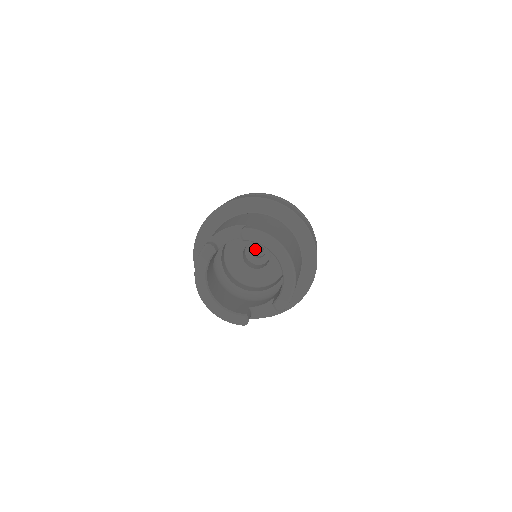
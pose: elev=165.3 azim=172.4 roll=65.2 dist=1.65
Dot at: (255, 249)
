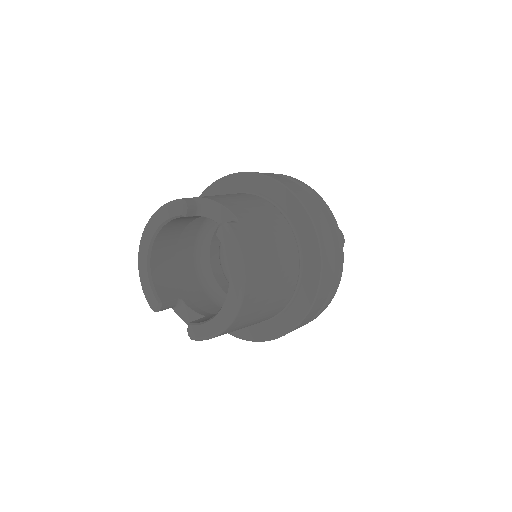
Dot at: occluded
